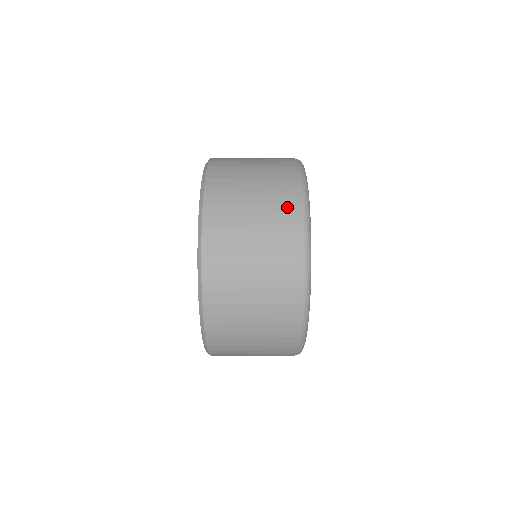
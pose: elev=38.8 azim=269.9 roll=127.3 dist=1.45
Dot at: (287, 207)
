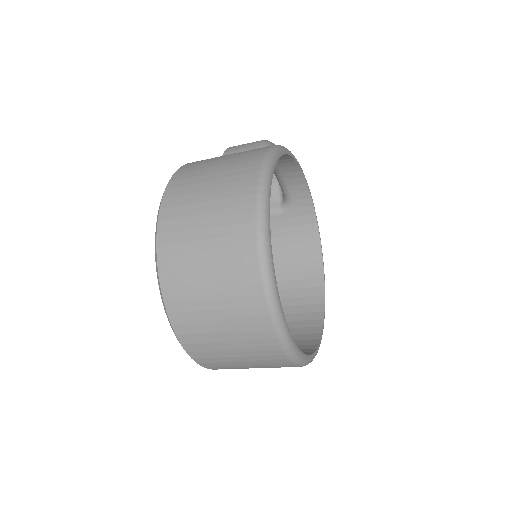
Dot at: (251, 308)
